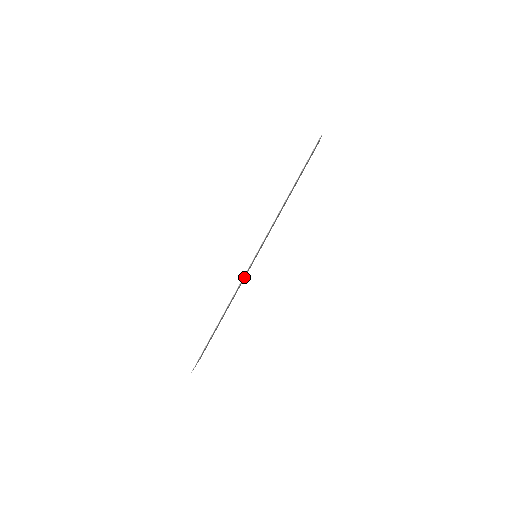
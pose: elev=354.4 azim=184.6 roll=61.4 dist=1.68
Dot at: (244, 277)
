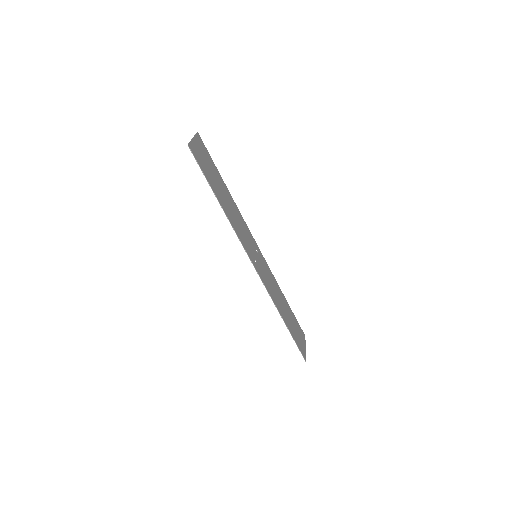
Dot at: (266, 275)
